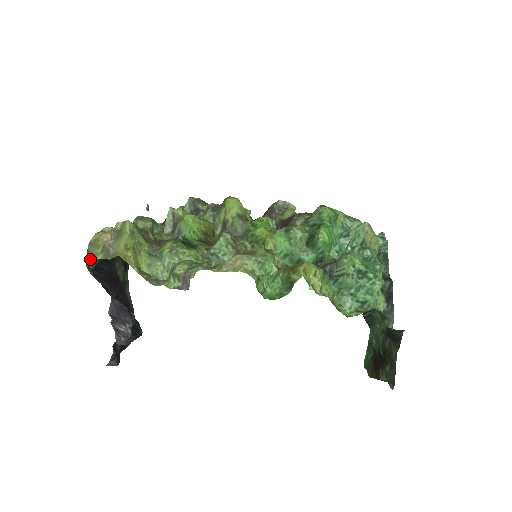
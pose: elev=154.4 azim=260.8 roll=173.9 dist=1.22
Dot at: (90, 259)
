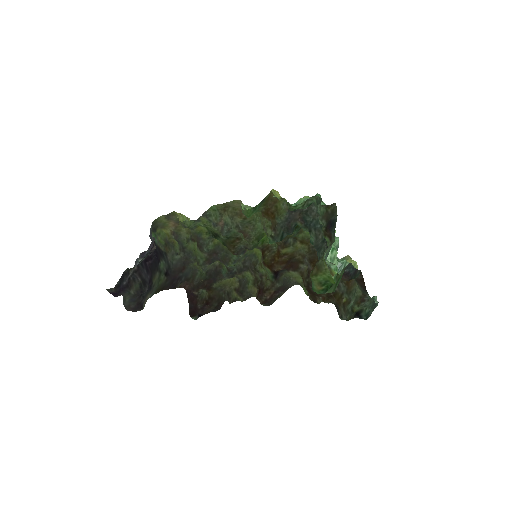
Dot at: (157, 222)
